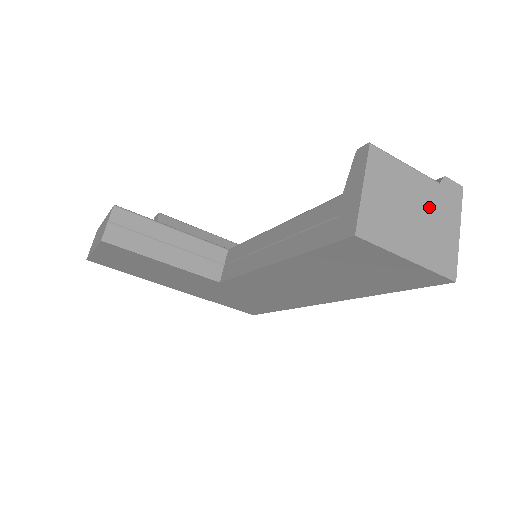
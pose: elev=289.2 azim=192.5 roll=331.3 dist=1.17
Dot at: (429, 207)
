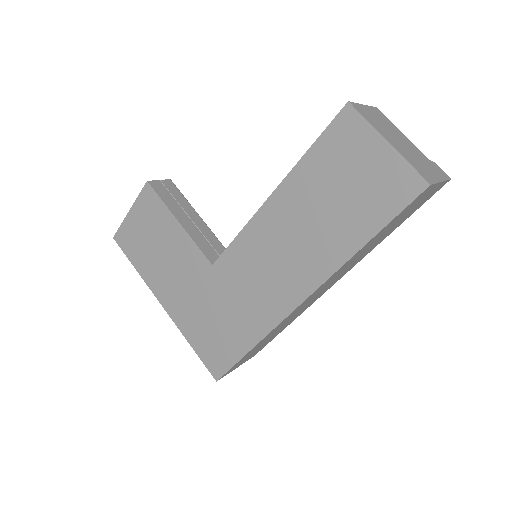
Dot at: (416, 153)
